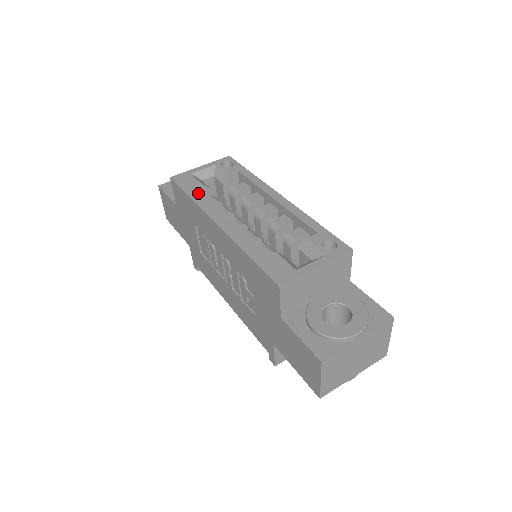
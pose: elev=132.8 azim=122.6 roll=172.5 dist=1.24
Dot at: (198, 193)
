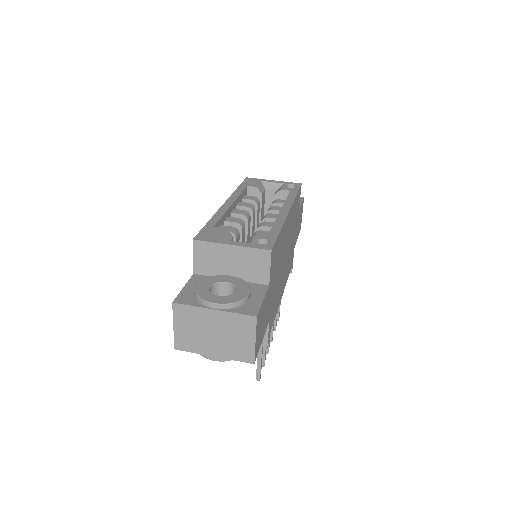
Dot at: (251, 193)
